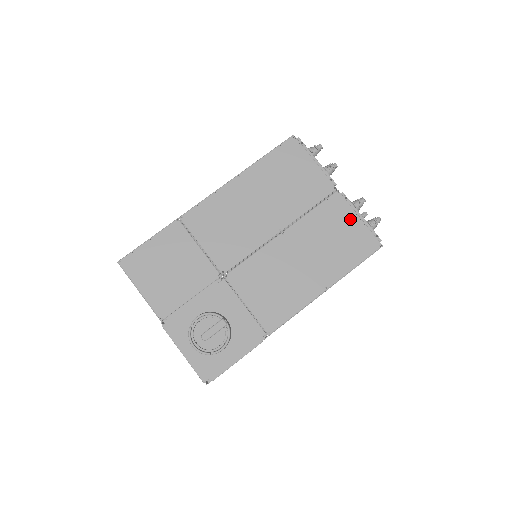
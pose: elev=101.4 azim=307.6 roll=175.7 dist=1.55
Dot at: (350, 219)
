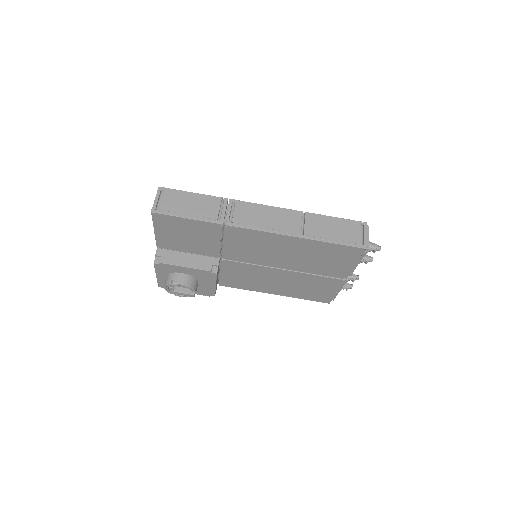
Dot at: (331, 290)
